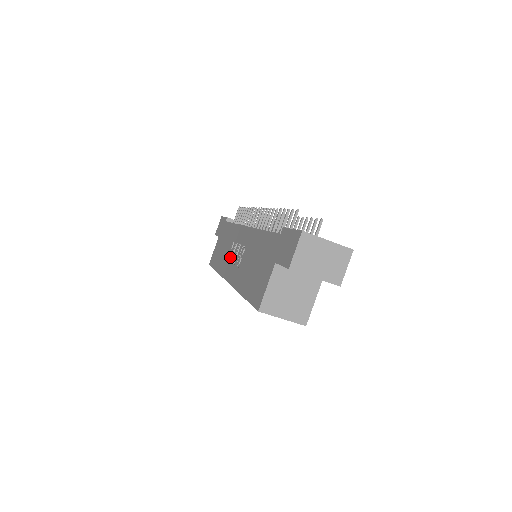
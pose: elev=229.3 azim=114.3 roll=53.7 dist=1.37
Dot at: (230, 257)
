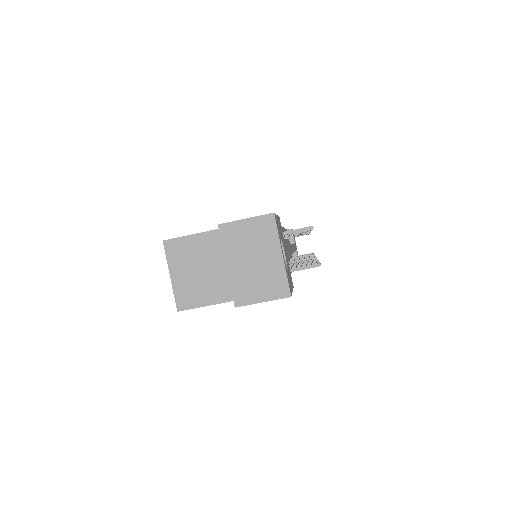
Dot at: occluded
